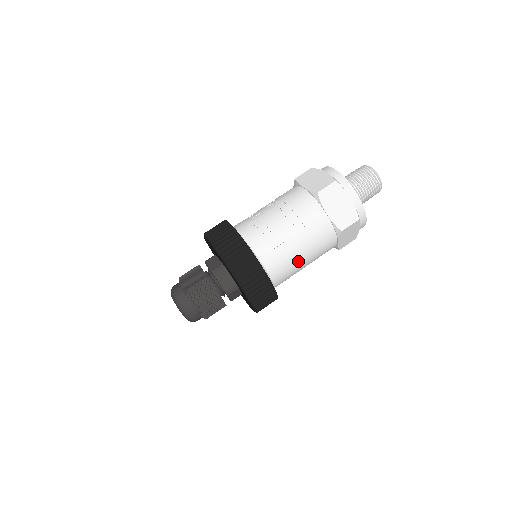
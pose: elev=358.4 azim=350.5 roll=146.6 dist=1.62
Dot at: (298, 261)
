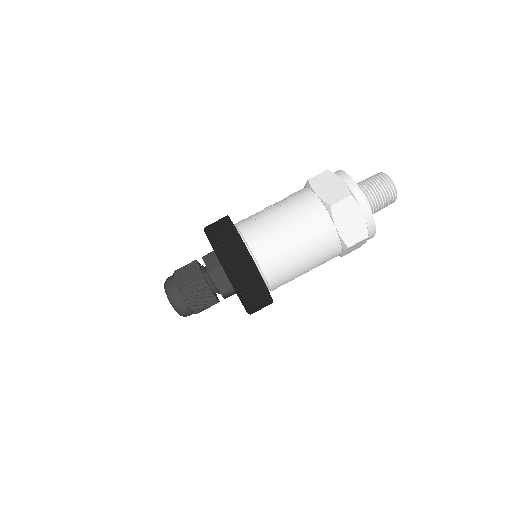
Dot at: (285, 239)
